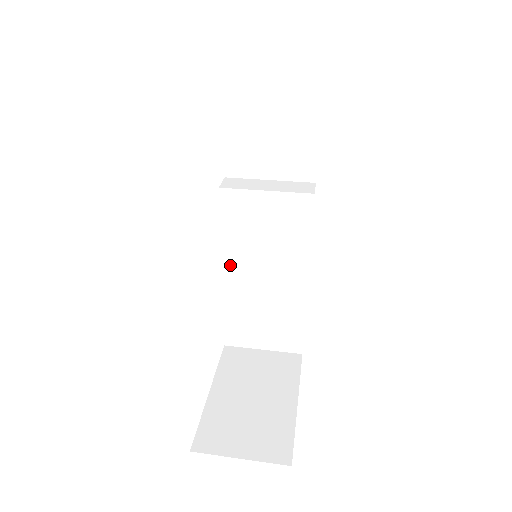
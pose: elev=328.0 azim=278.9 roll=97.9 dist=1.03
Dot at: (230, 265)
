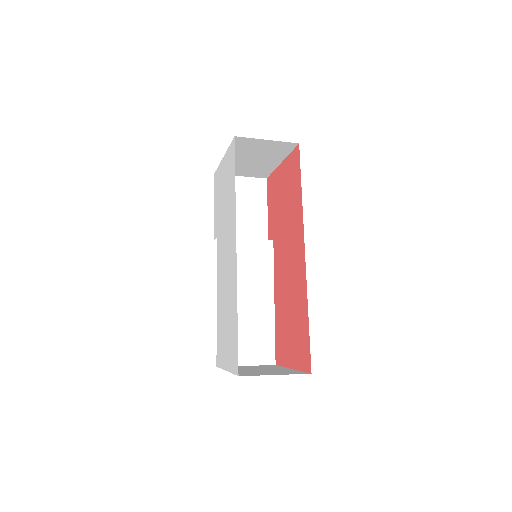
Dot at: occluded
